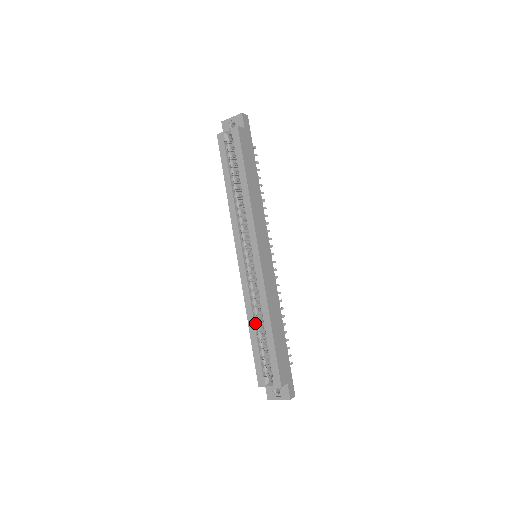
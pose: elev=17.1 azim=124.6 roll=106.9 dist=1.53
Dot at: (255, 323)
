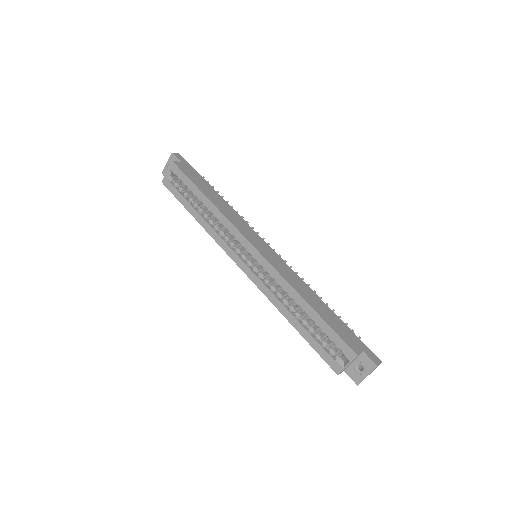
Dot at: (293, 314)
